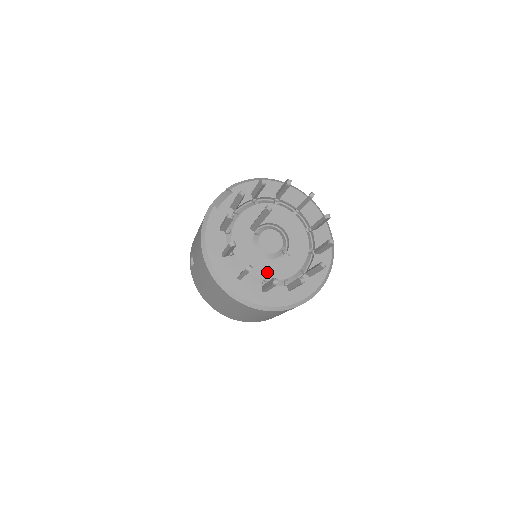
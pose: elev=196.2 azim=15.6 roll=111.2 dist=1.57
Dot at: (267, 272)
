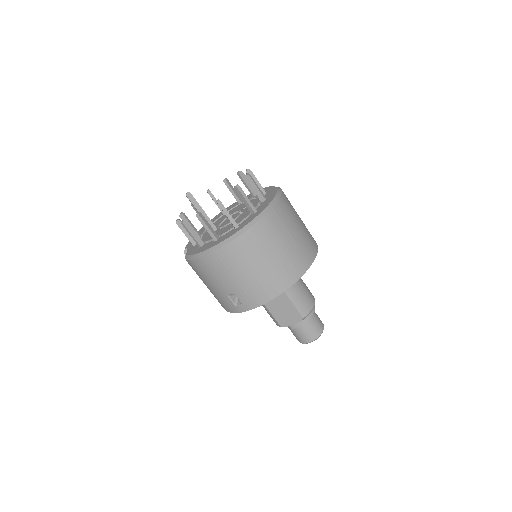
Dot at: (246, 215)
